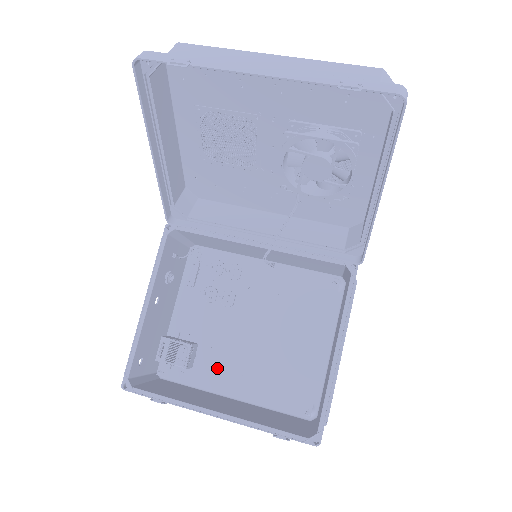
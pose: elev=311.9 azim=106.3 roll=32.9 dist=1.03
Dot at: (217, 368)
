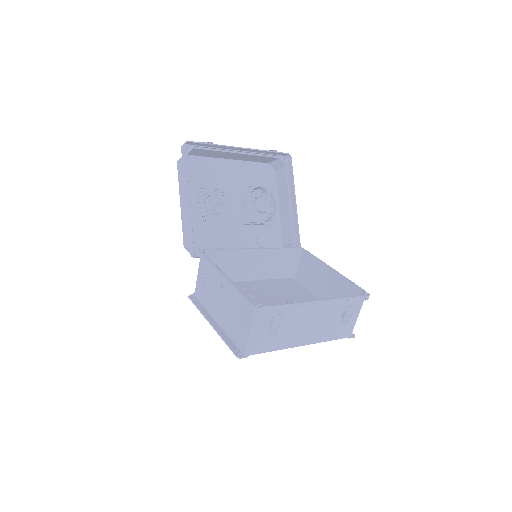
Dot at: occluded
